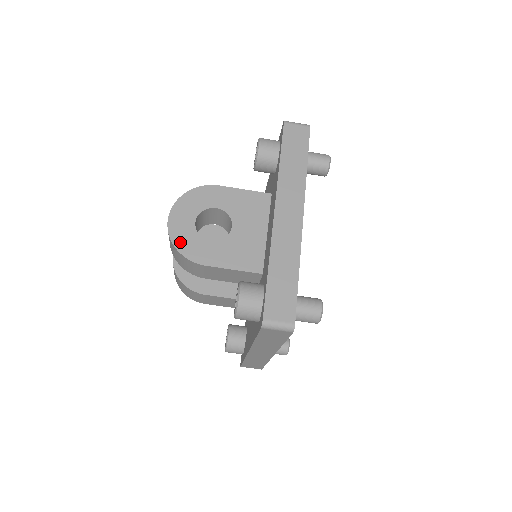
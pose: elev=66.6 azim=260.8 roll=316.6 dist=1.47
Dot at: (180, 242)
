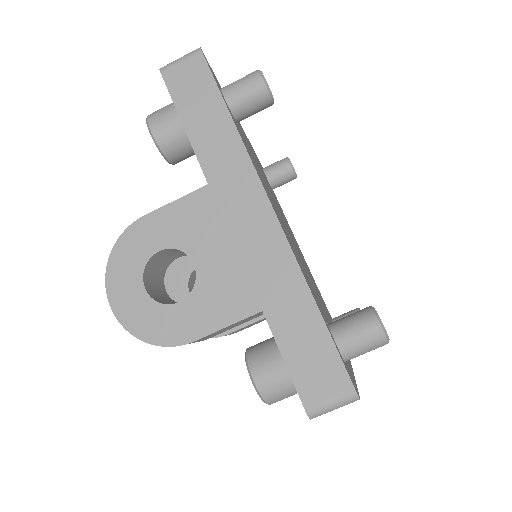
Dot at: (143, 329)
